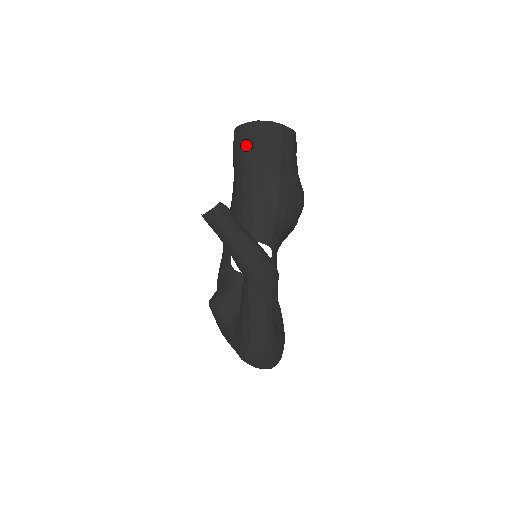
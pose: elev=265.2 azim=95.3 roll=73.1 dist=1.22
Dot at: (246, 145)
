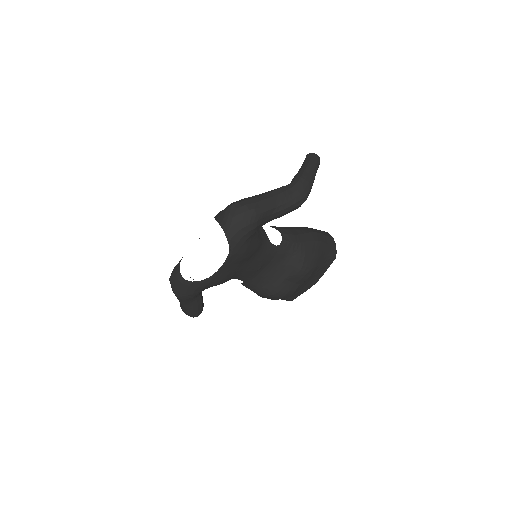
Dot at: occluded
